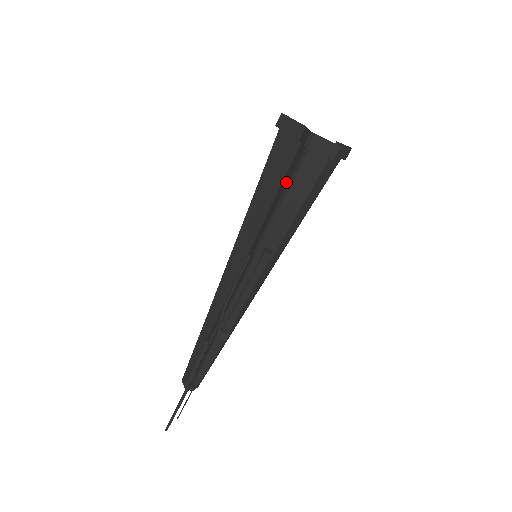
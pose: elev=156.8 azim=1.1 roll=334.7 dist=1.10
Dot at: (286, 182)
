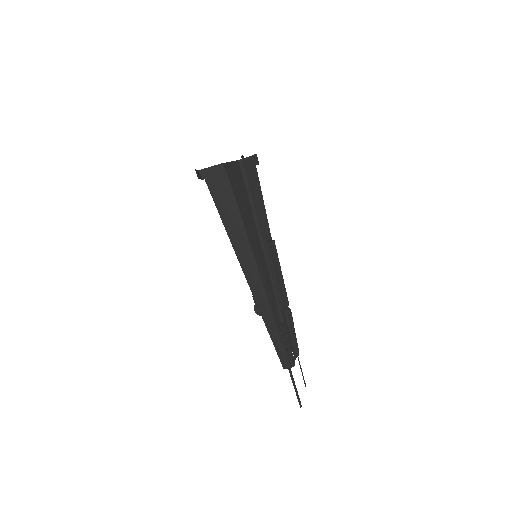
Dot at: (244, 199)
